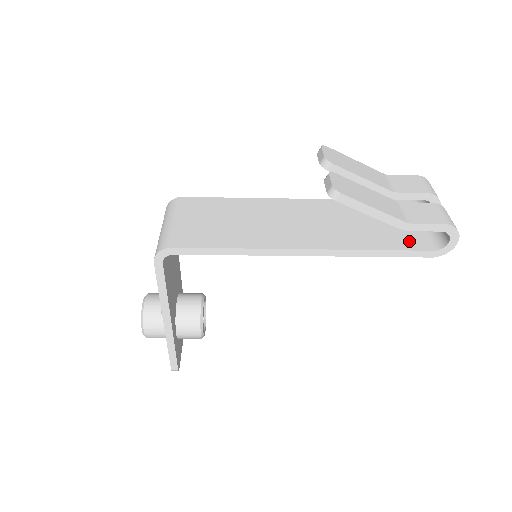
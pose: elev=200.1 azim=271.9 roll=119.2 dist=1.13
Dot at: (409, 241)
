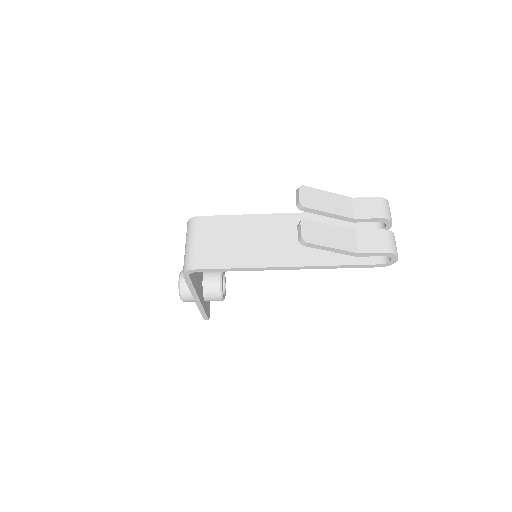
Dot at: occluded
